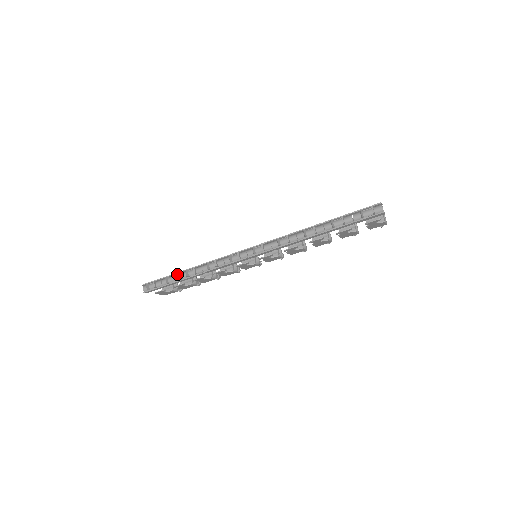
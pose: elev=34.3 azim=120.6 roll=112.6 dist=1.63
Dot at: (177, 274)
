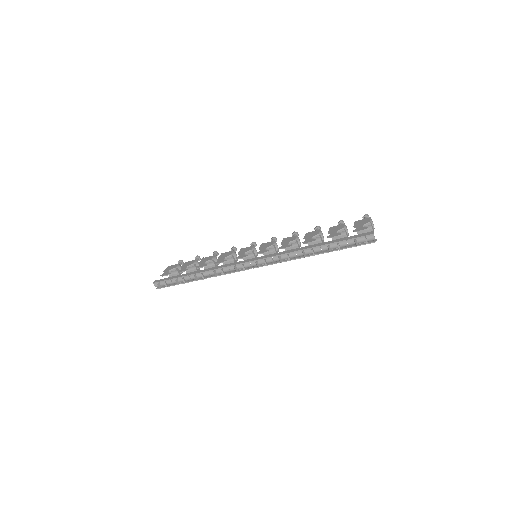
Dot at: (185, 276)
